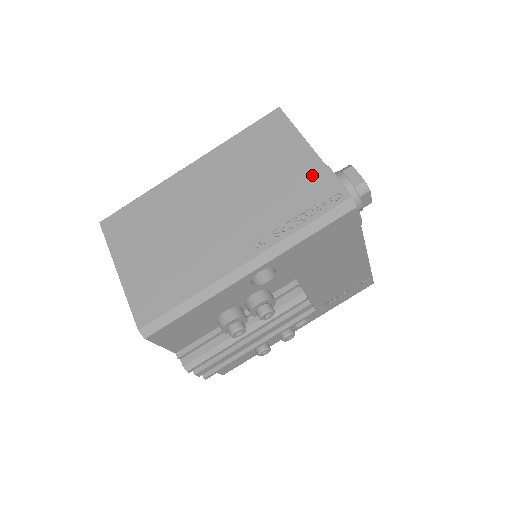
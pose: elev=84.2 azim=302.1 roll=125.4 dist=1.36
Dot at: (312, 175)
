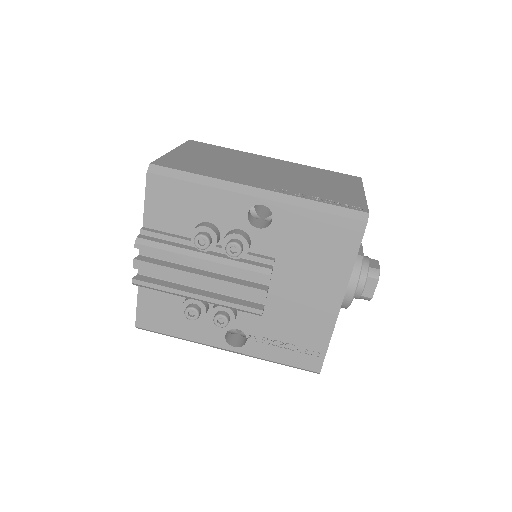
Dot at: (352, 197)
